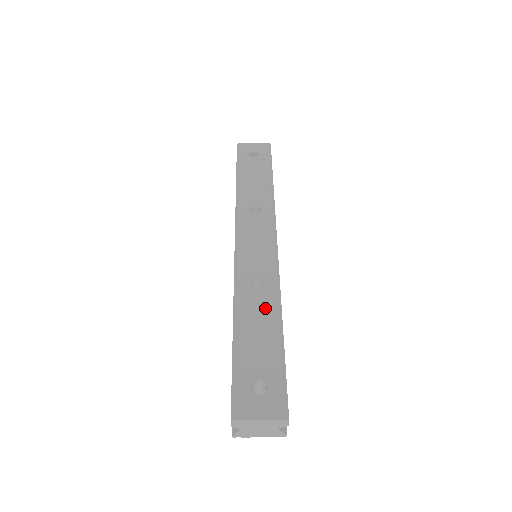
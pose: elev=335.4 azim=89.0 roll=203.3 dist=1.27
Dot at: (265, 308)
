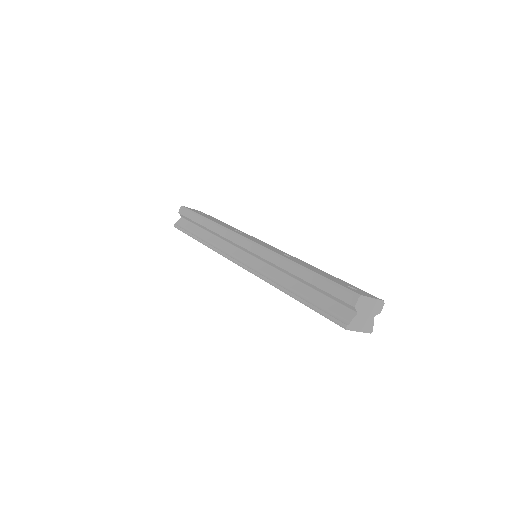
Dot at: (307, 264)
